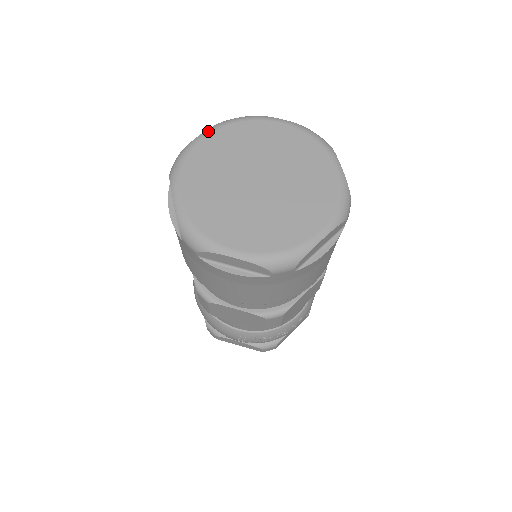
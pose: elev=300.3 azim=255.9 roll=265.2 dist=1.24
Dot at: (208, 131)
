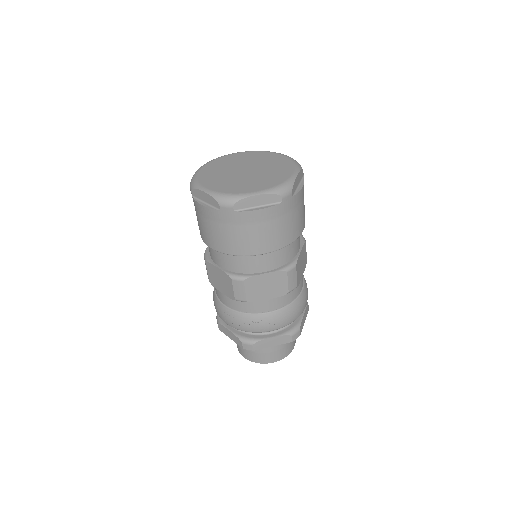
Dot at: (240, 152)
